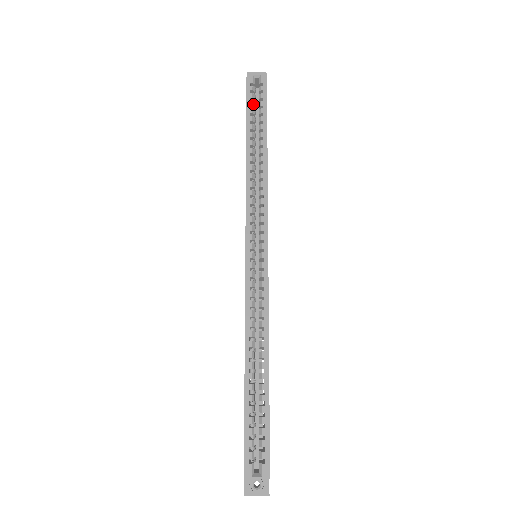
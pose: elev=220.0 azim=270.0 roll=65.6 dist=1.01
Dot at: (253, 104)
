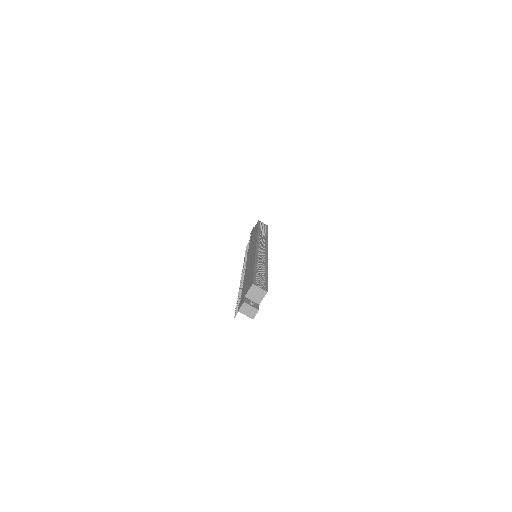
Dot at: occluded
